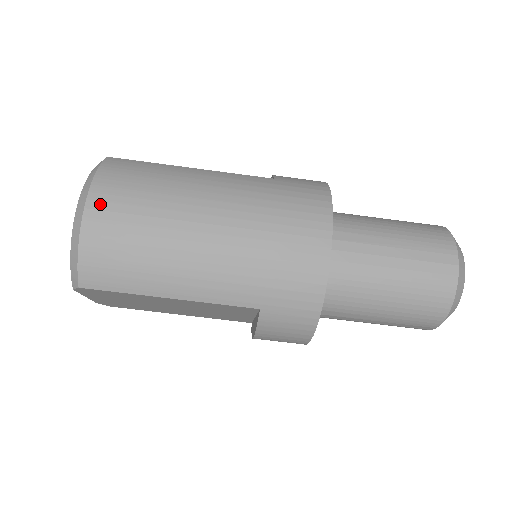
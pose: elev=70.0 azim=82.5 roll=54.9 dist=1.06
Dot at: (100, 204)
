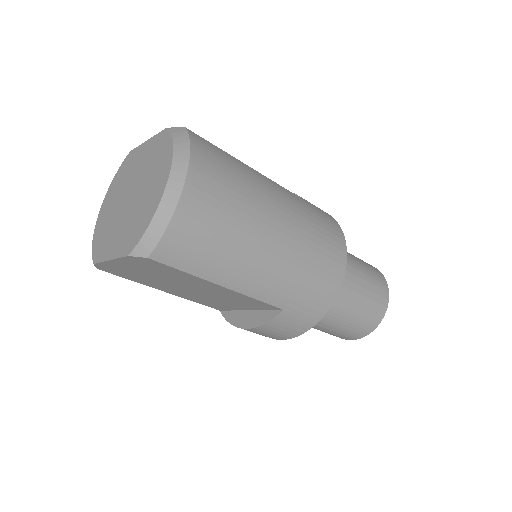
Dot at: (199, 183)
